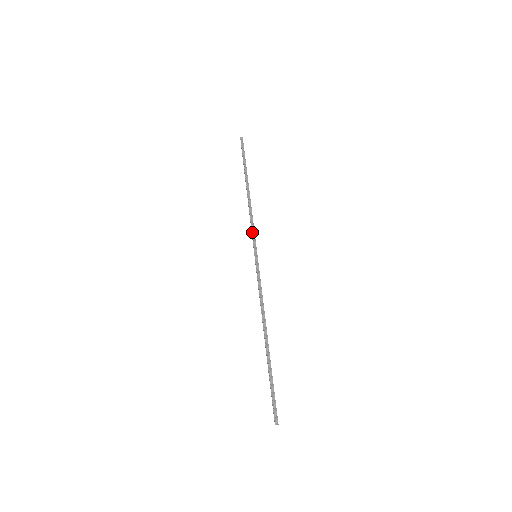
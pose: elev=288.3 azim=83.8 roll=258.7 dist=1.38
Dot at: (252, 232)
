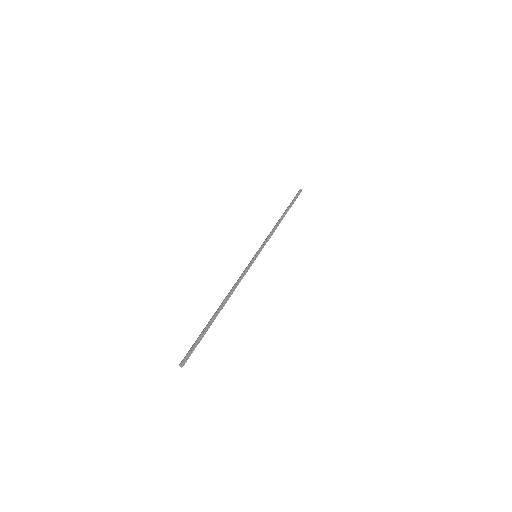
Dot at: (266, 241)
